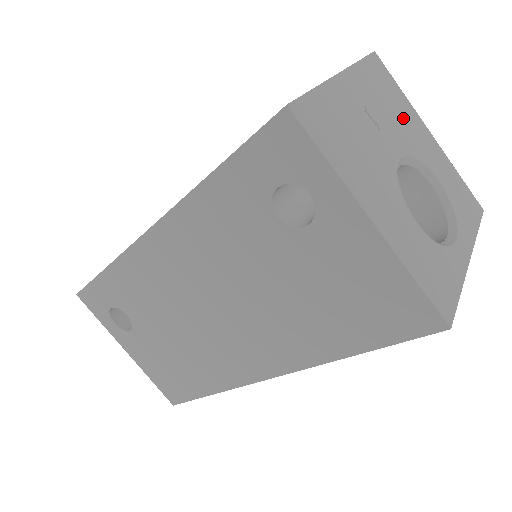
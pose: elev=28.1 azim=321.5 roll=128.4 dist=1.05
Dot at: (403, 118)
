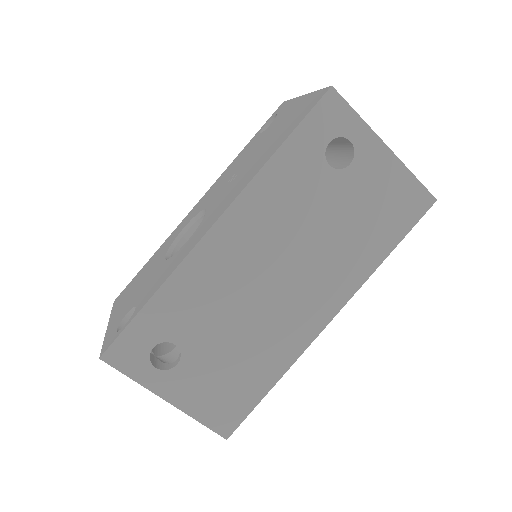
Dot at: occluded
